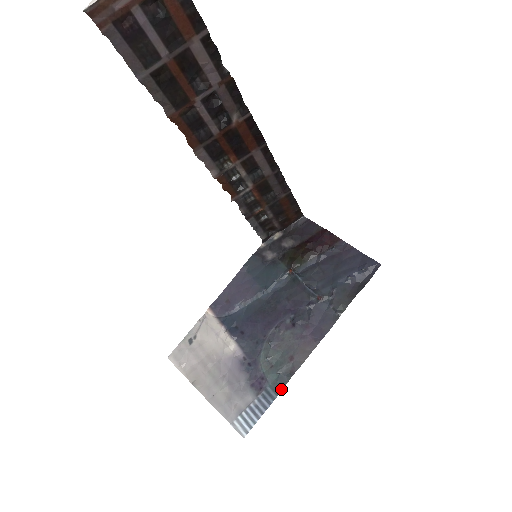
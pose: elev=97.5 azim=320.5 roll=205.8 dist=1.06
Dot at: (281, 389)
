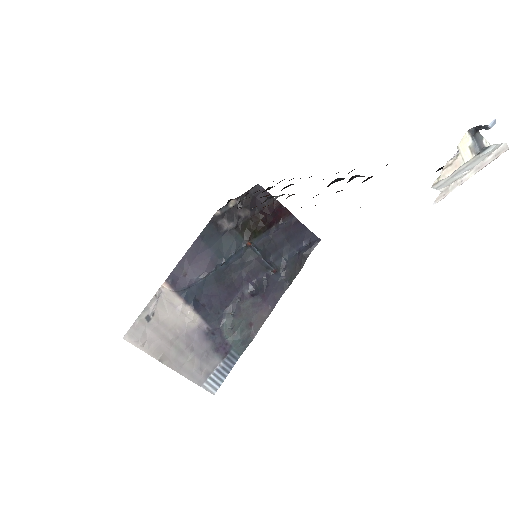
Dot at: occluded
